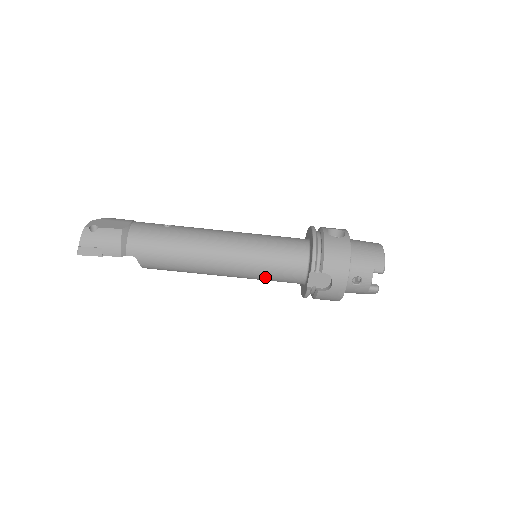
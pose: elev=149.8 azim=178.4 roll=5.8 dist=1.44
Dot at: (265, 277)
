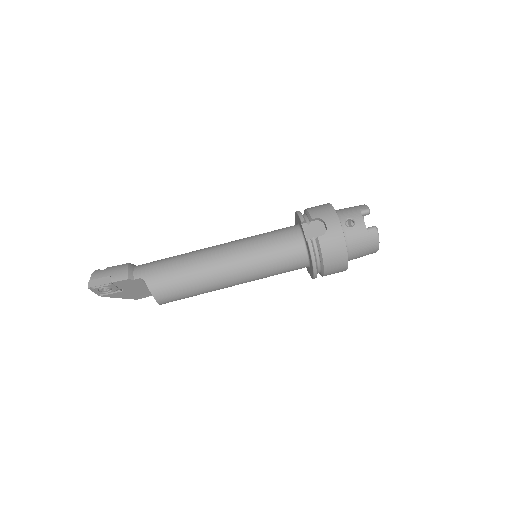
Dot at: (267, 257)
